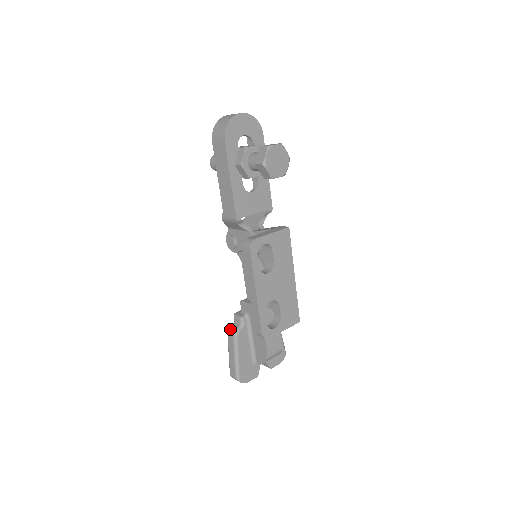
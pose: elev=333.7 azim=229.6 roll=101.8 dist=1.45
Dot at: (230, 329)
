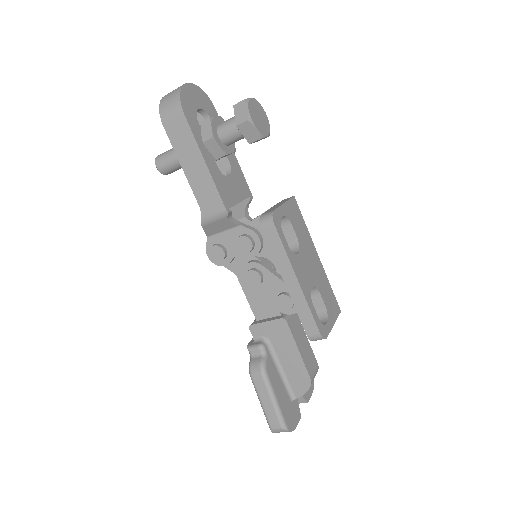
Dot at: (251, 367)
